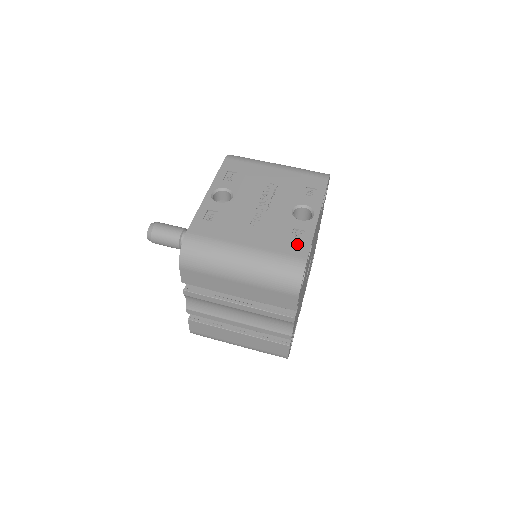
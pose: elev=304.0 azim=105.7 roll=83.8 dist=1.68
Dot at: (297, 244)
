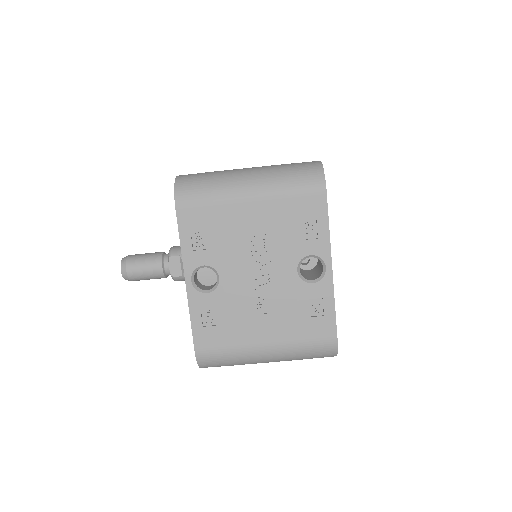
Dot at: (320, 321)
